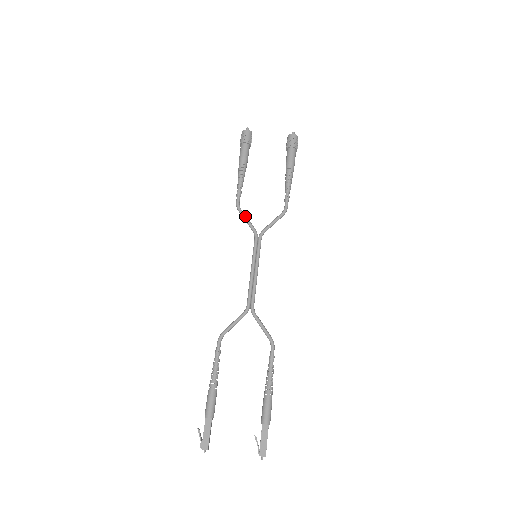
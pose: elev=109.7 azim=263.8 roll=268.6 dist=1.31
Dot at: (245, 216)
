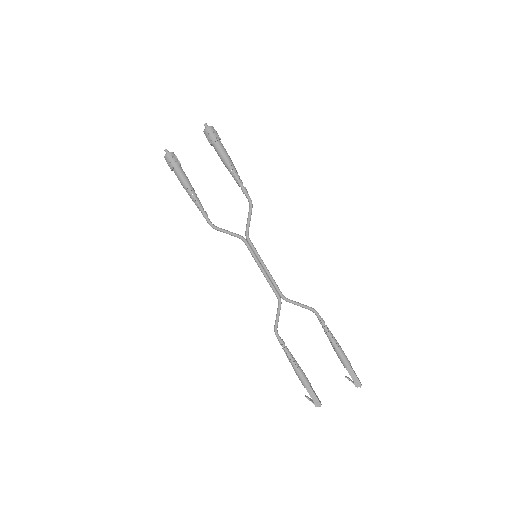
Dot at: (224, 231)
